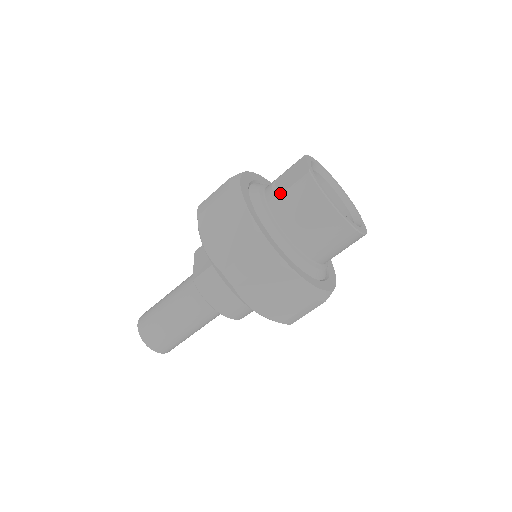
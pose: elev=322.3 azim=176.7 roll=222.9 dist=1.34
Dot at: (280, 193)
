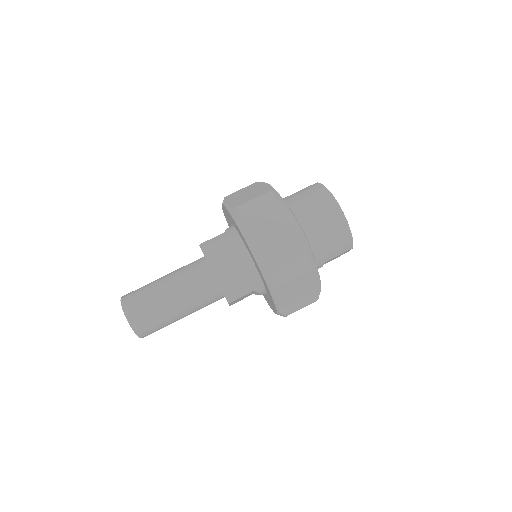
Dot at: occluded
